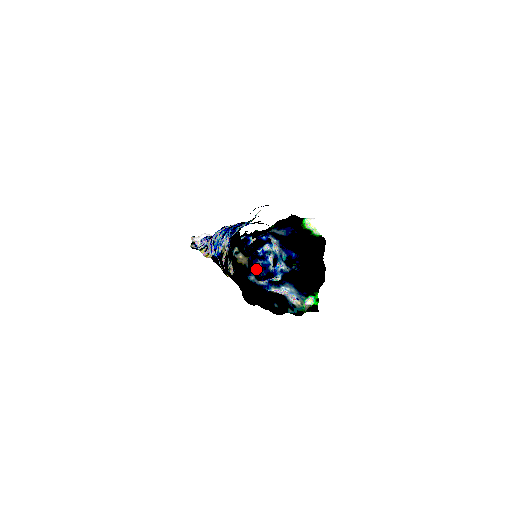
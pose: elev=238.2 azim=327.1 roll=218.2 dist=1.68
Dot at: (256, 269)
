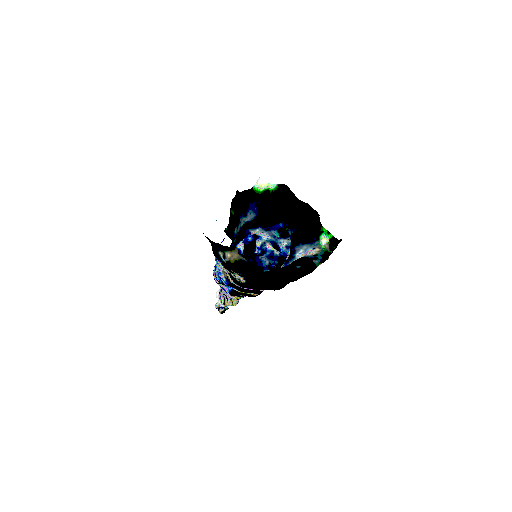
Dot at: (263, 263)
